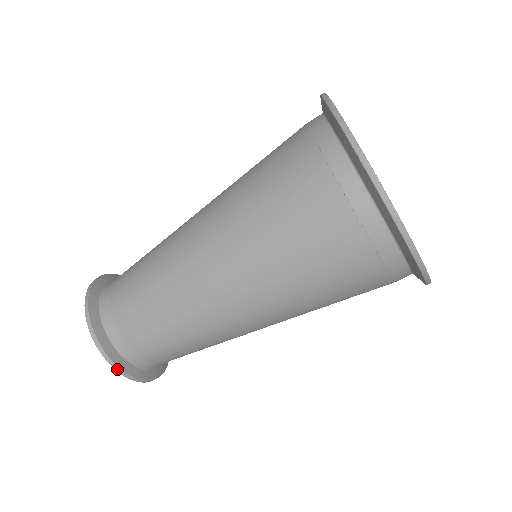
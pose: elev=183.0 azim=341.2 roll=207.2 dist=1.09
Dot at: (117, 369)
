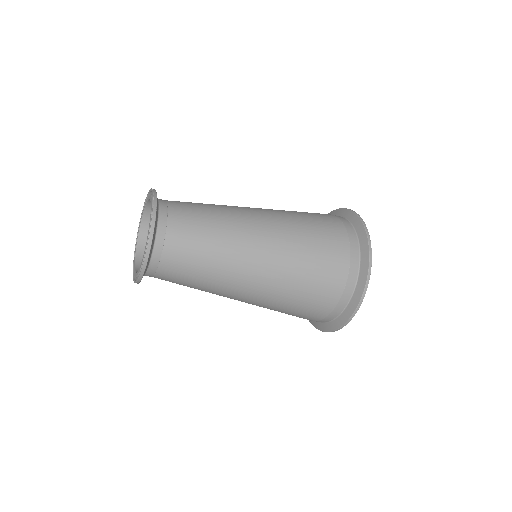
Dot at: (146, 259)
